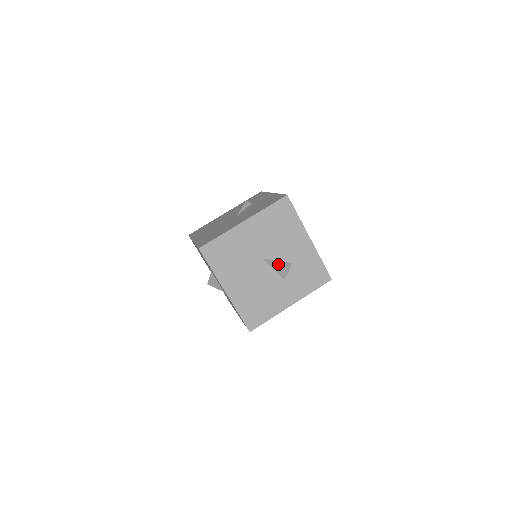
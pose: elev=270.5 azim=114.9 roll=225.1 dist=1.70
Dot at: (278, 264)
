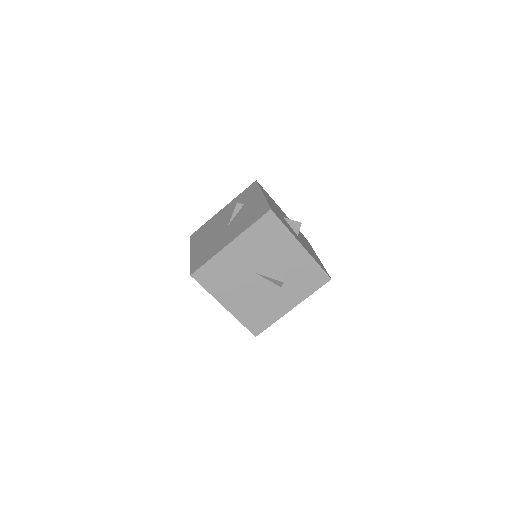
Dot at: (272, 276)
